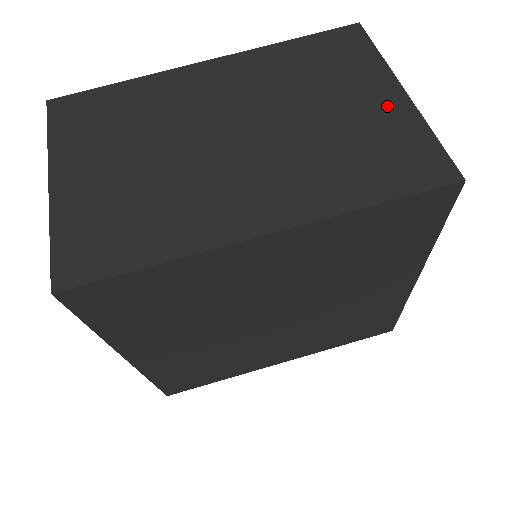
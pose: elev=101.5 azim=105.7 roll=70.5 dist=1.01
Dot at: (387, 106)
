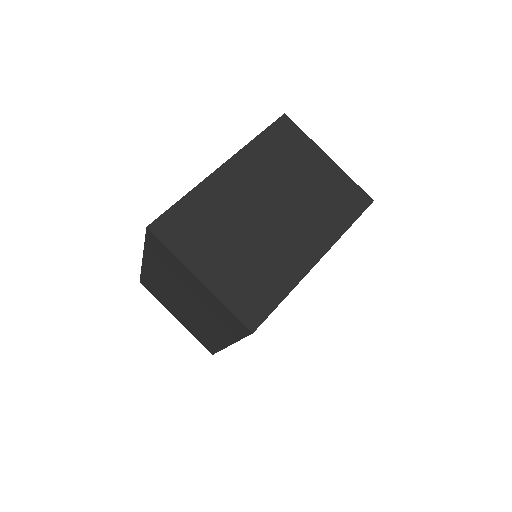
Dot at: (327, 169)
